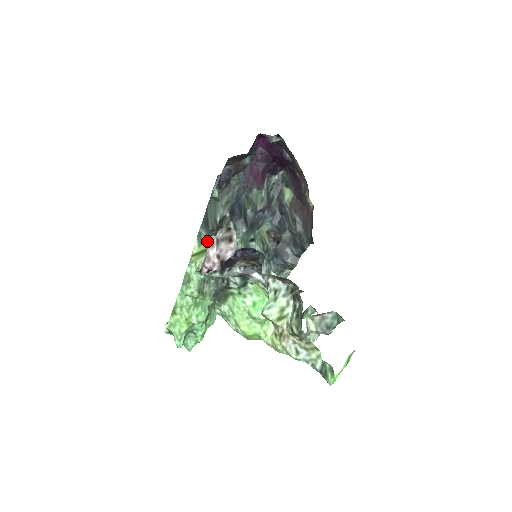
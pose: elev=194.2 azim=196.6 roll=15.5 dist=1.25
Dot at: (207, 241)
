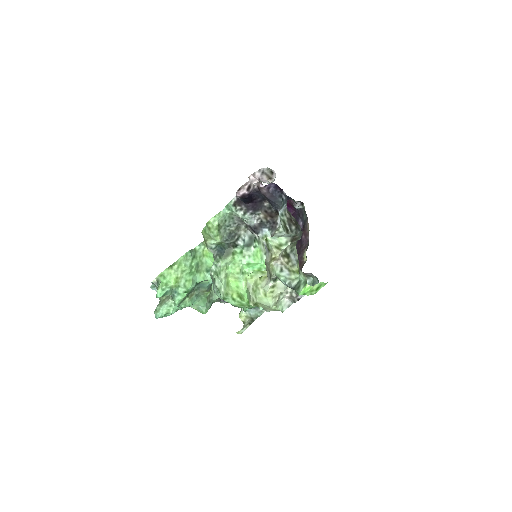
Dot at: occluded
